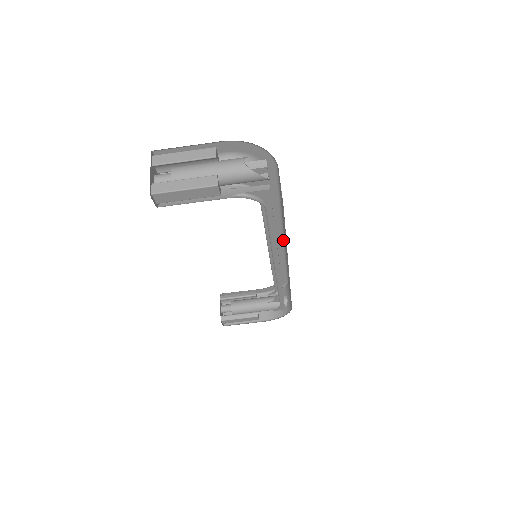
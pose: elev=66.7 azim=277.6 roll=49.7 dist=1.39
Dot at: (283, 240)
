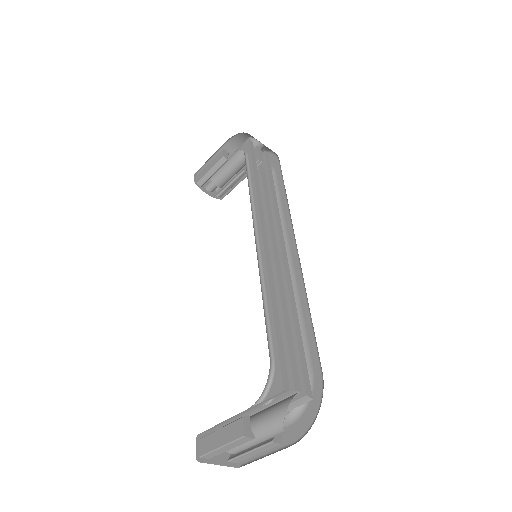
Dot at: occluded
